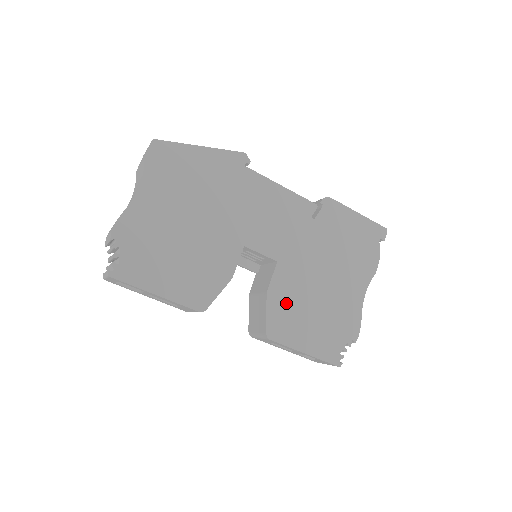
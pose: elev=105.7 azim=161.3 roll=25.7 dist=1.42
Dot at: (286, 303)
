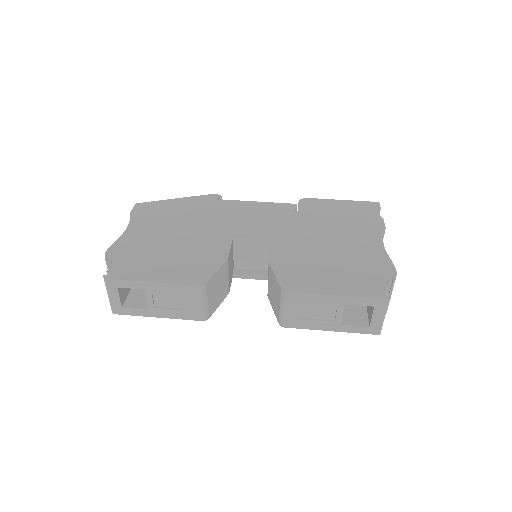
Dot at: (294, 264)
